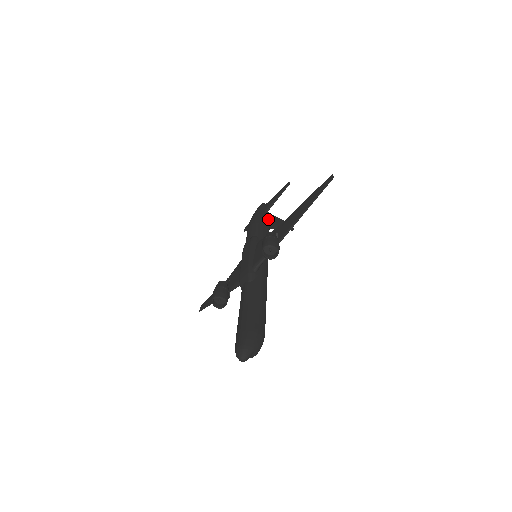
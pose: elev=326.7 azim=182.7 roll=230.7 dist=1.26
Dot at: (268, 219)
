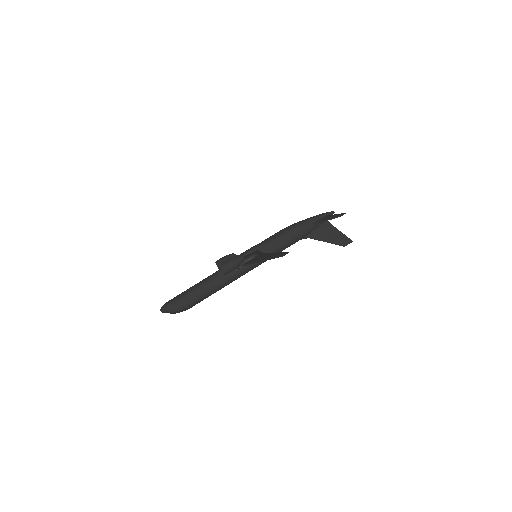
Dot at: (306, 232)
